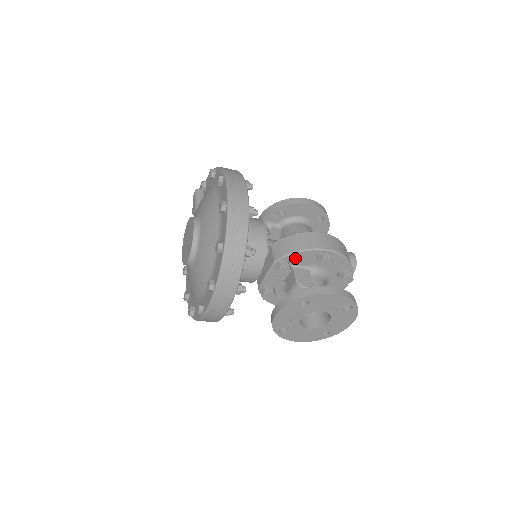
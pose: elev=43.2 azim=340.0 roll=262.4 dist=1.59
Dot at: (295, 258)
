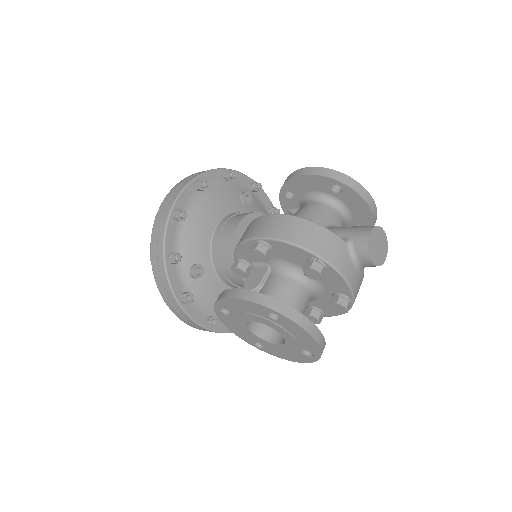
Dot at: (244, 254)
